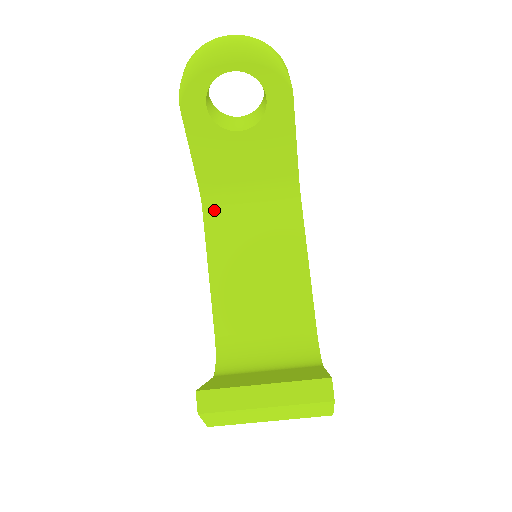
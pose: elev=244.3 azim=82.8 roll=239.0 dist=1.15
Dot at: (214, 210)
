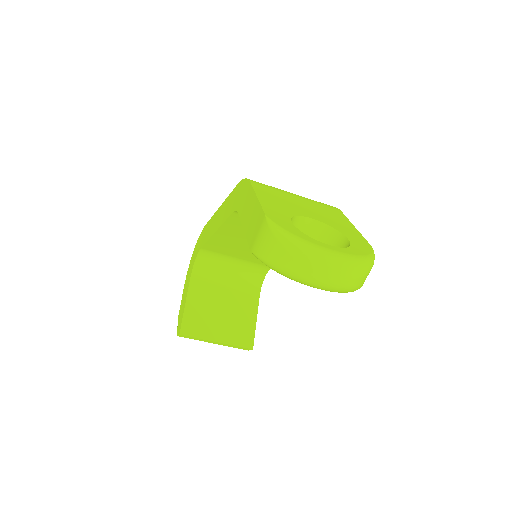
Dot at: occluded
